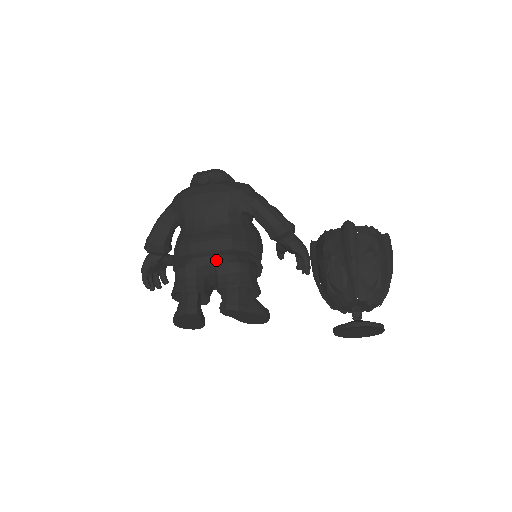
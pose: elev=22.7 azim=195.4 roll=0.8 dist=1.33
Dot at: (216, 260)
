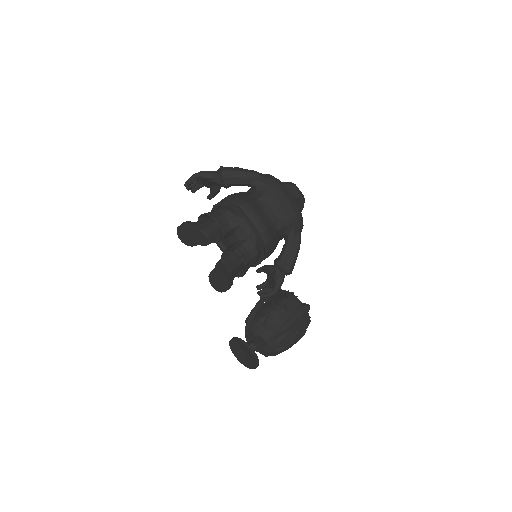
Dot at: (253, 237)
